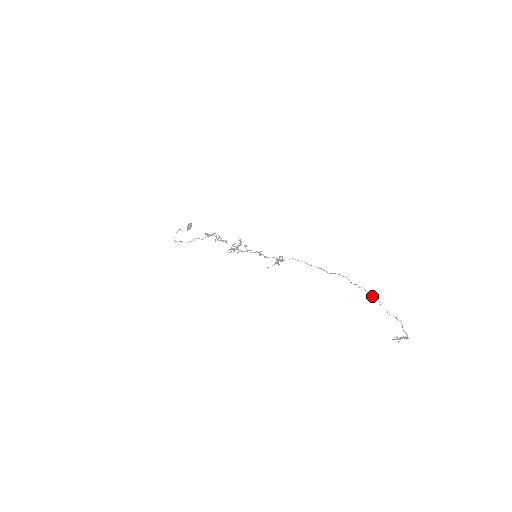
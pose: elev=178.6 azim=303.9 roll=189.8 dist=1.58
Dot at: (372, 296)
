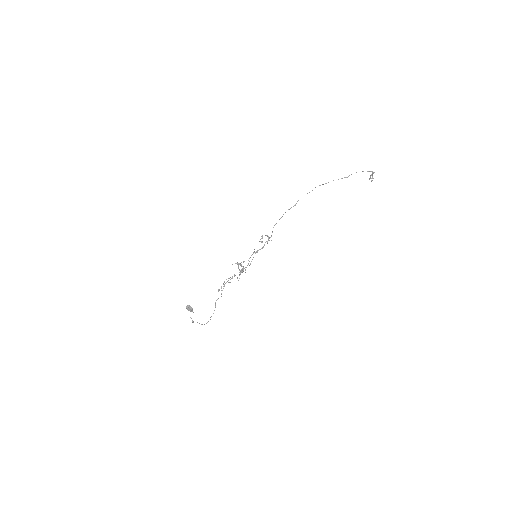
Dot at: (326, 183)
